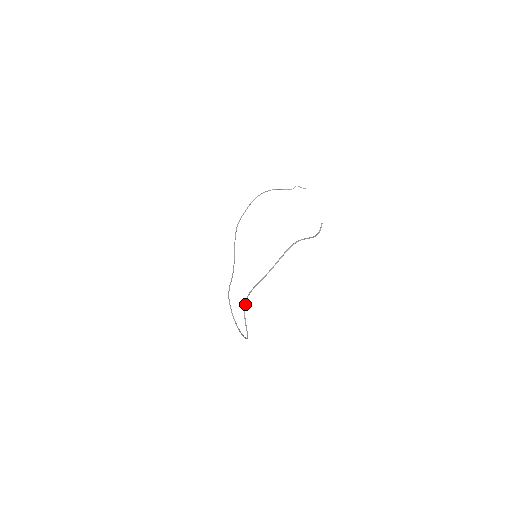
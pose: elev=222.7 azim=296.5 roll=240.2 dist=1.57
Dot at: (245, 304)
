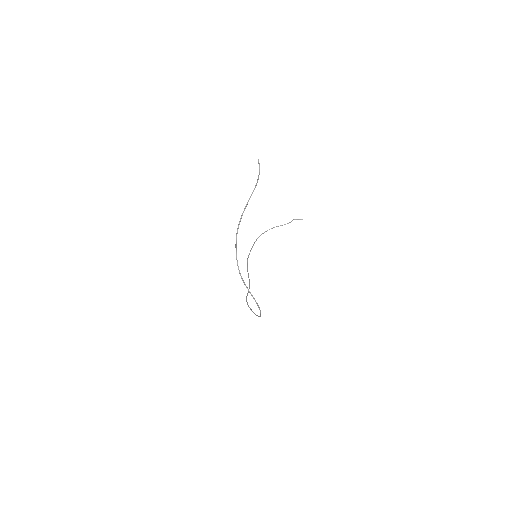
Dot at: (238, 268)
